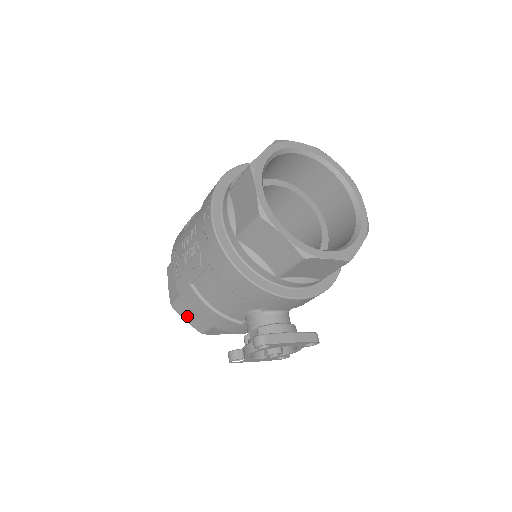
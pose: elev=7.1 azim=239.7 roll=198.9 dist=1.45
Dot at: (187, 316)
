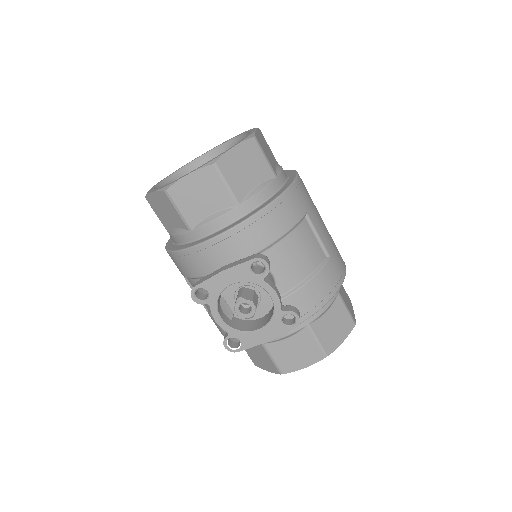
Dot at: (262, 363)
